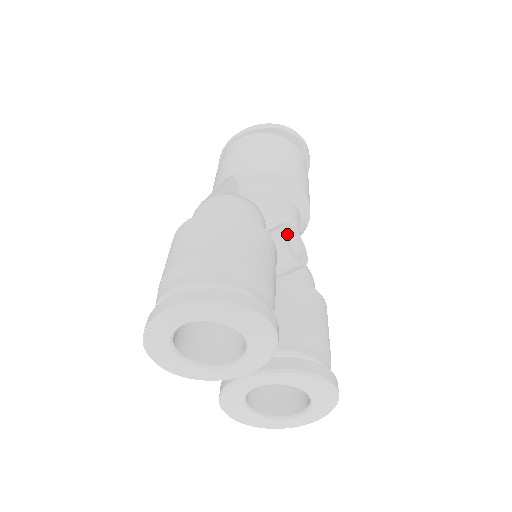
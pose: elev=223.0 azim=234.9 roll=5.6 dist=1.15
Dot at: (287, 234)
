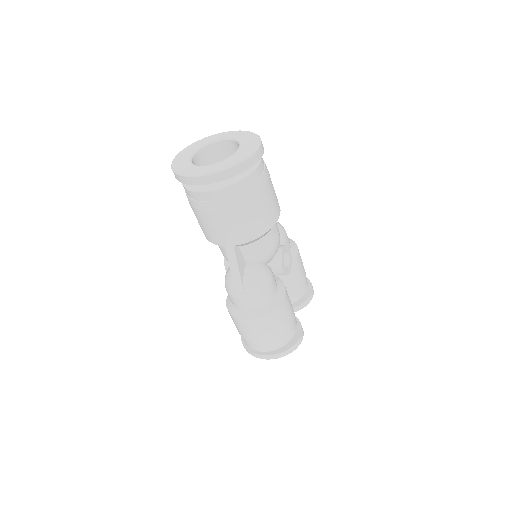
Dot at: (284, 267)
